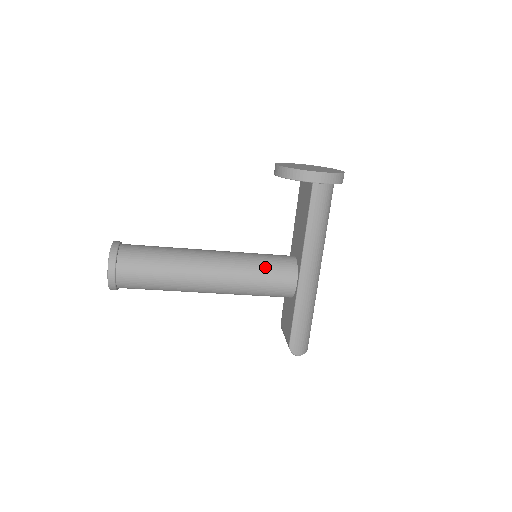
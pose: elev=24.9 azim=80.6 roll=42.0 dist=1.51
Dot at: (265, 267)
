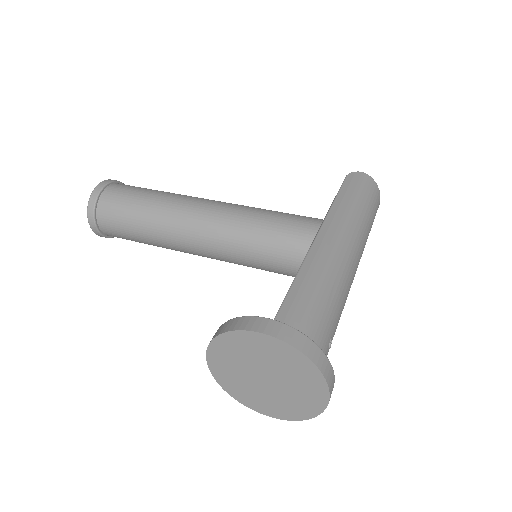
Dot at: occluded
